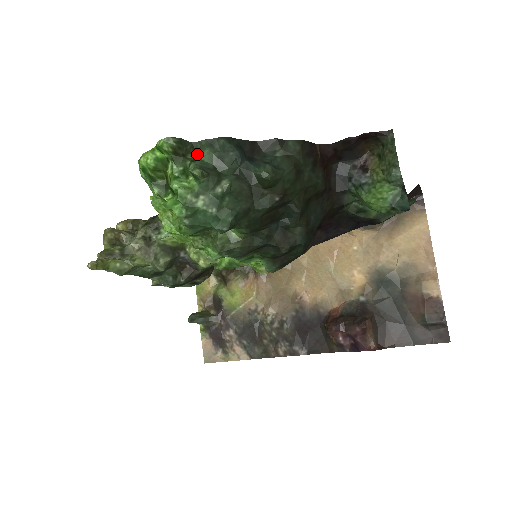
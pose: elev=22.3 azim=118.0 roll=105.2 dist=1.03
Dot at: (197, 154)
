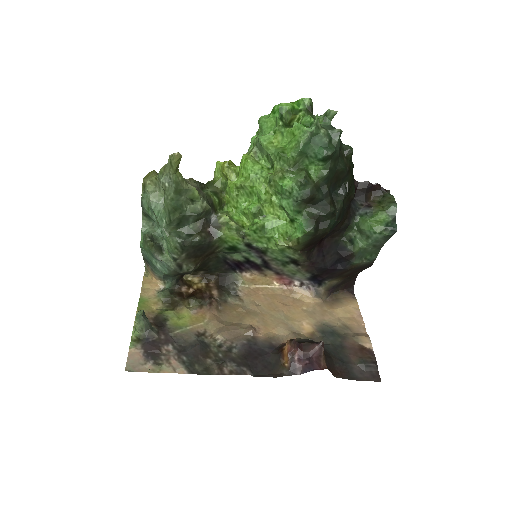
Dot at: occluded
